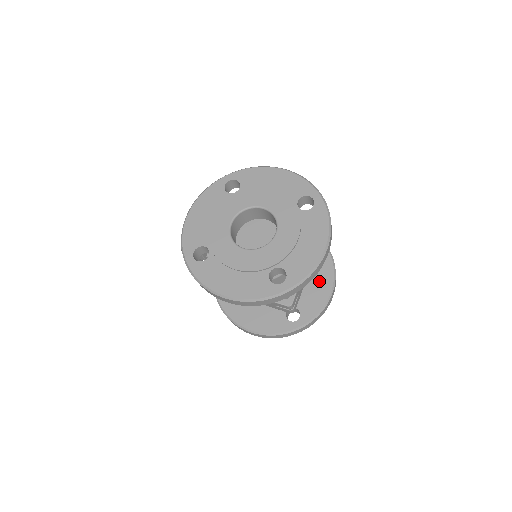
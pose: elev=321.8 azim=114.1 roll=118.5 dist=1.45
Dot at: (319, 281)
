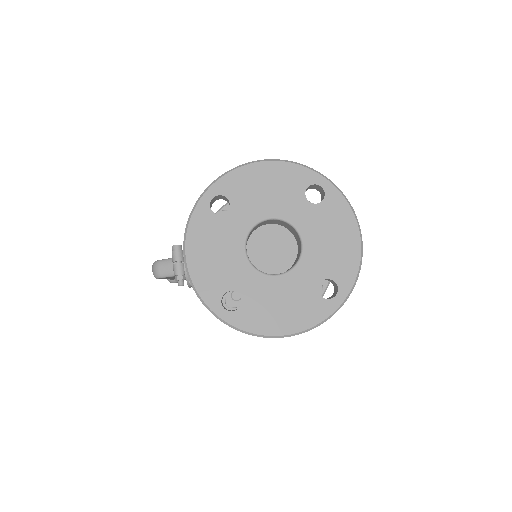
Dot at: occluded
